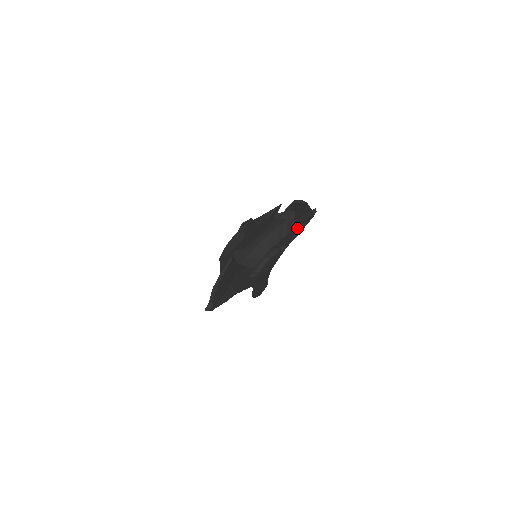
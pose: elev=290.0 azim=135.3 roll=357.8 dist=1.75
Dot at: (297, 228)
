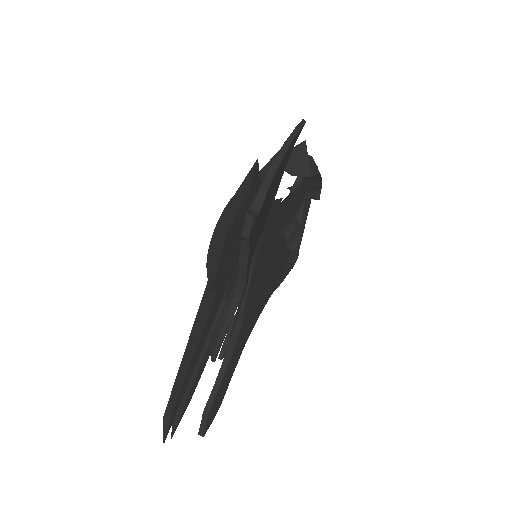
Dot at: (285, 263)
